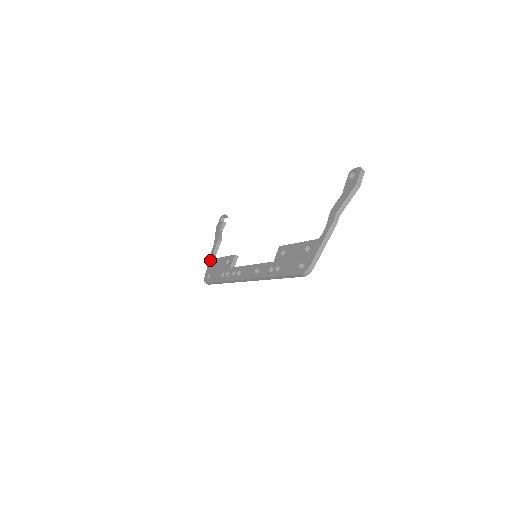
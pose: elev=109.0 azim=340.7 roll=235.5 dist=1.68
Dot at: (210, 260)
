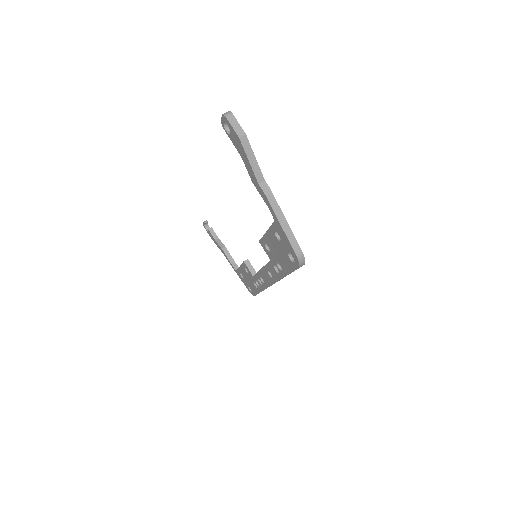
Dot at: occluded
